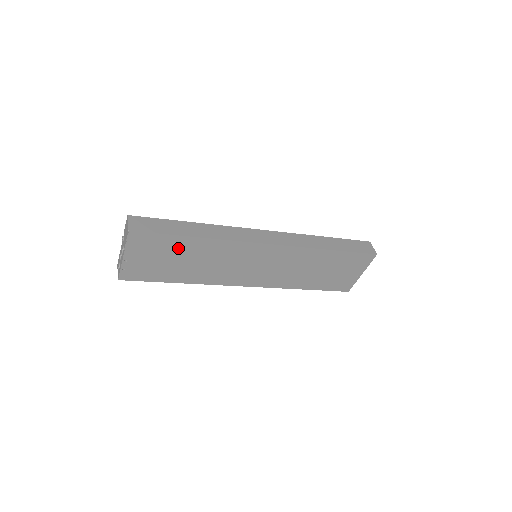
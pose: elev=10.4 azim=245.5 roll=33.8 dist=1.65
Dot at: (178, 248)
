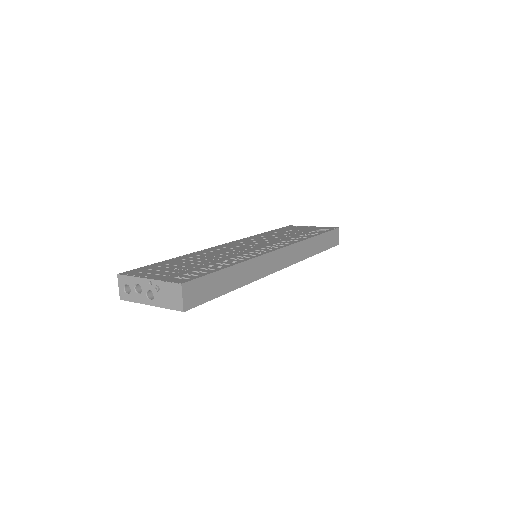
Dot at: occluded
